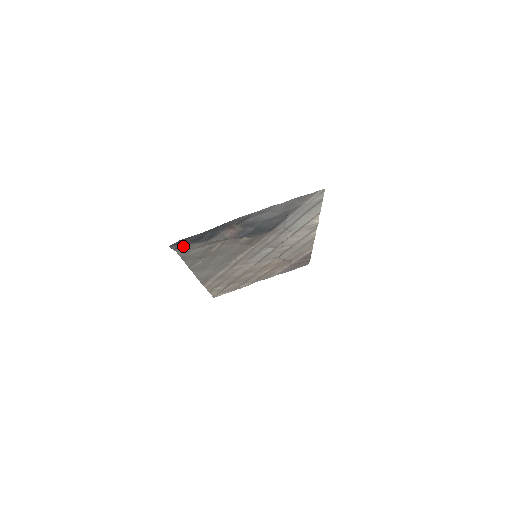
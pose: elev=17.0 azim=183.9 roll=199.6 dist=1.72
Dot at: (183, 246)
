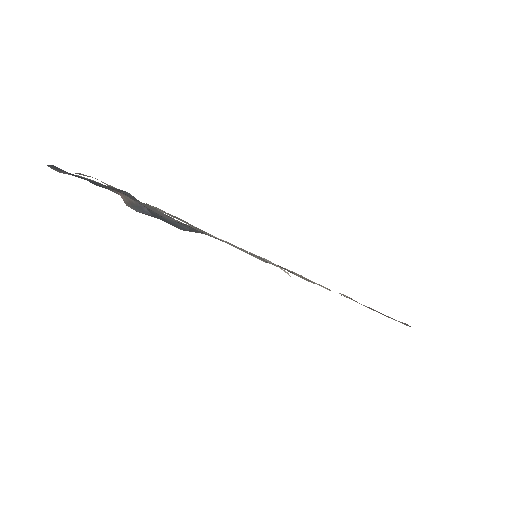
Dot at: occluded
